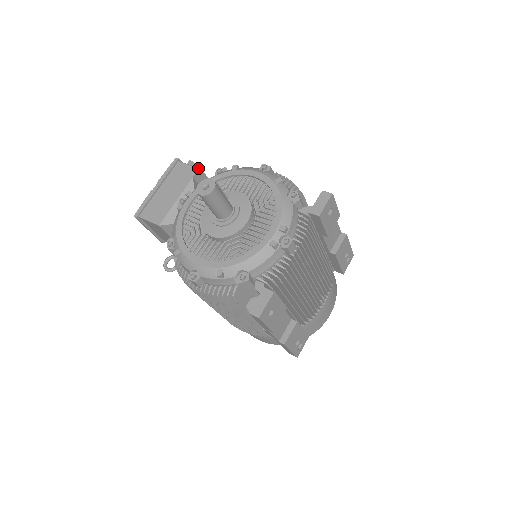
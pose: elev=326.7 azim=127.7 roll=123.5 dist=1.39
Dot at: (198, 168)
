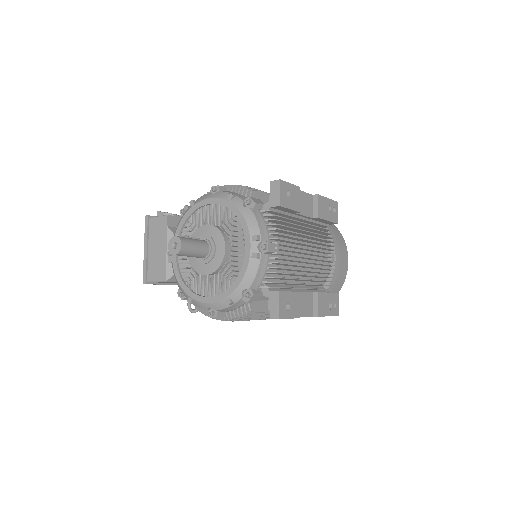
Dot at: (167, 216)
